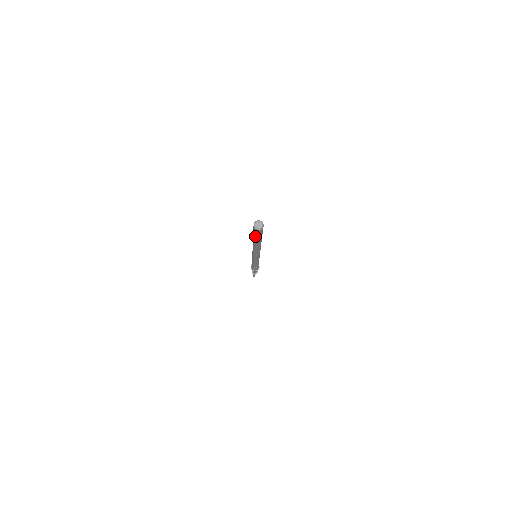
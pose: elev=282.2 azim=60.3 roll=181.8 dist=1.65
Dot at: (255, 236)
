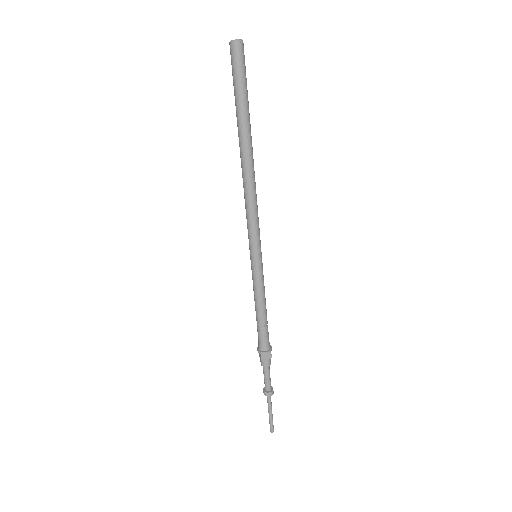
Dot at: (235, 89)
